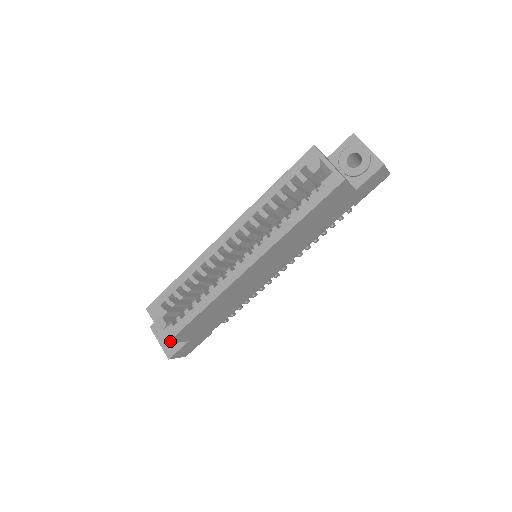
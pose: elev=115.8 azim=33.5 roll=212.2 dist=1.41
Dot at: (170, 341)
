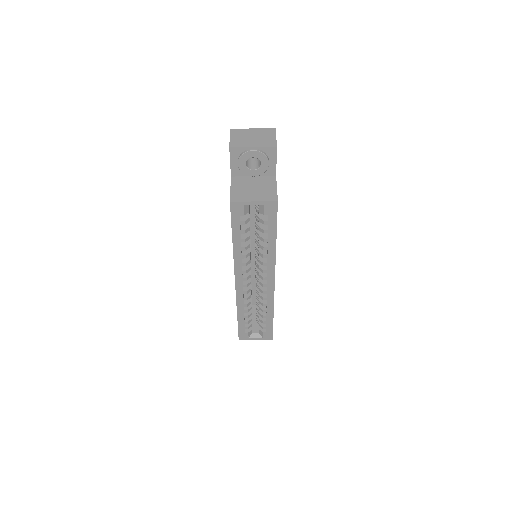
Dot at: (272, 336)
